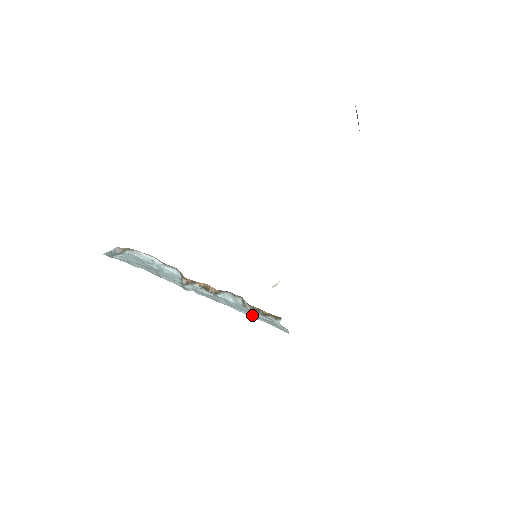
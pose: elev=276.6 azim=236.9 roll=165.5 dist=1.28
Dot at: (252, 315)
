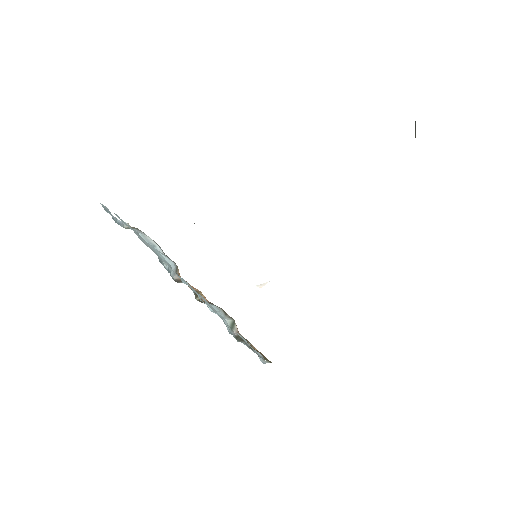
Dot at: occluded
